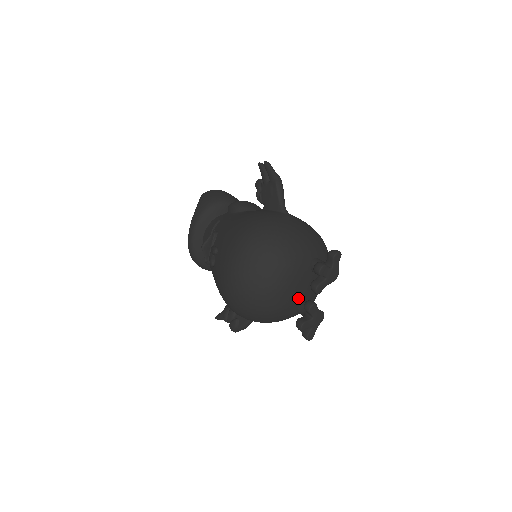
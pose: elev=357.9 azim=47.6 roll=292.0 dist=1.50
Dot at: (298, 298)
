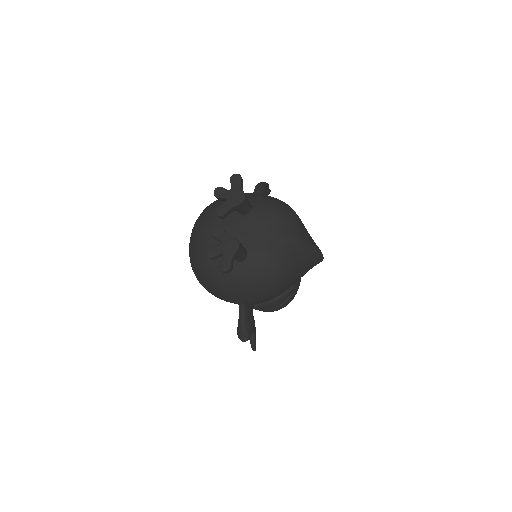
Dot at: occluded
